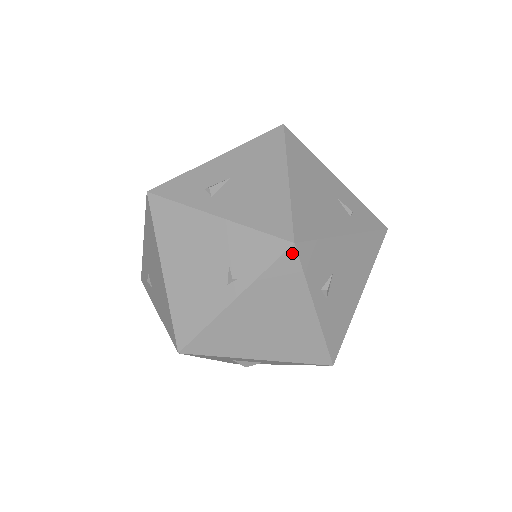
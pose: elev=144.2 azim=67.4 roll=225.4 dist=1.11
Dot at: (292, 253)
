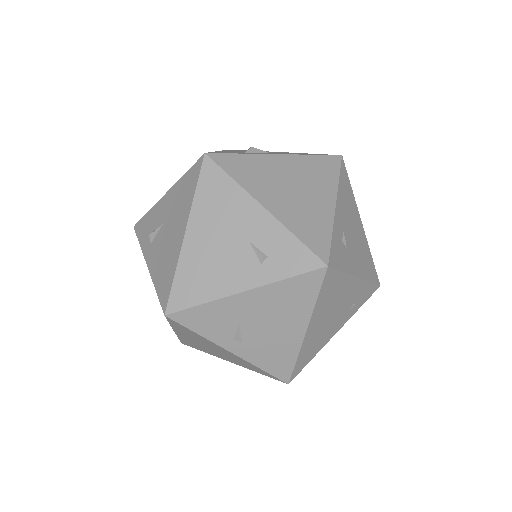
Dot at: (171, 320)
